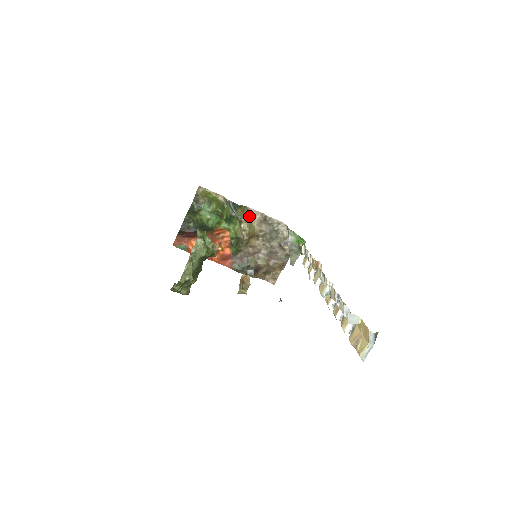
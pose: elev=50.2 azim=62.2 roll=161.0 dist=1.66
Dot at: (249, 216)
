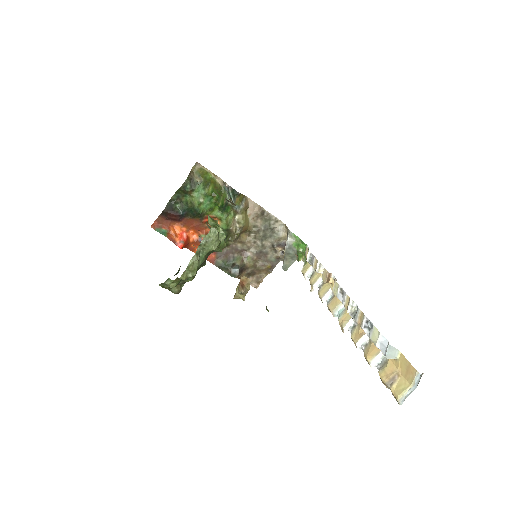
Dot at: (246, 207)
